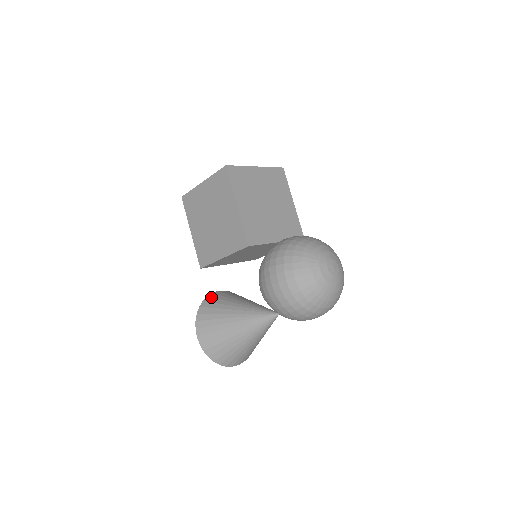
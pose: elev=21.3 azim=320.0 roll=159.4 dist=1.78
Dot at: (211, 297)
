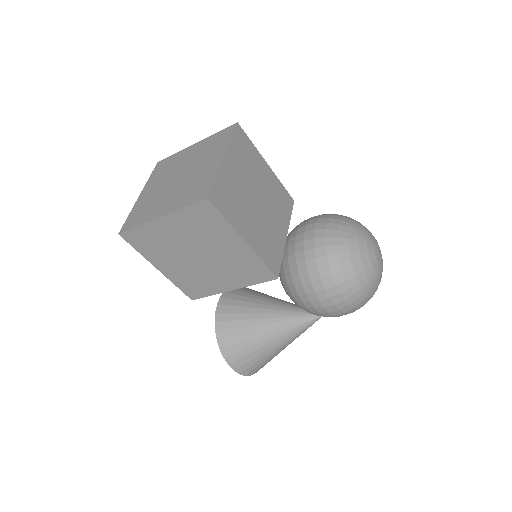
Dot at: (221, 321)
